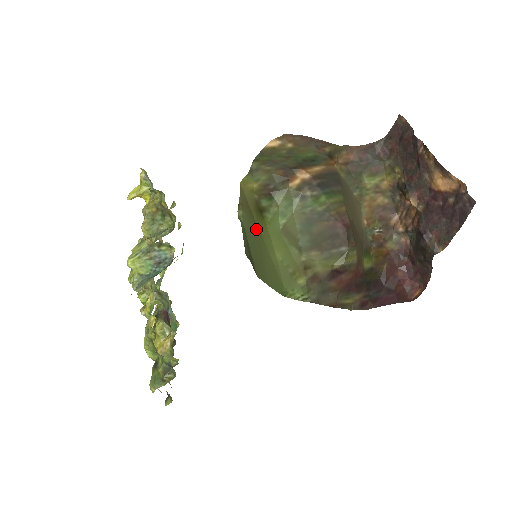
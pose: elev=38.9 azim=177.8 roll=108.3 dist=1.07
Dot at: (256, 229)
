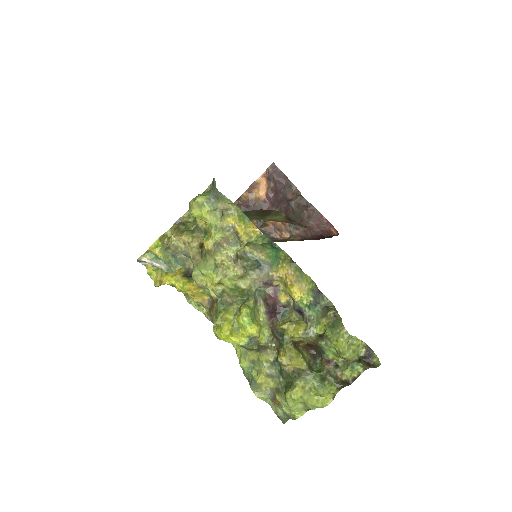
Dot at: occluded
